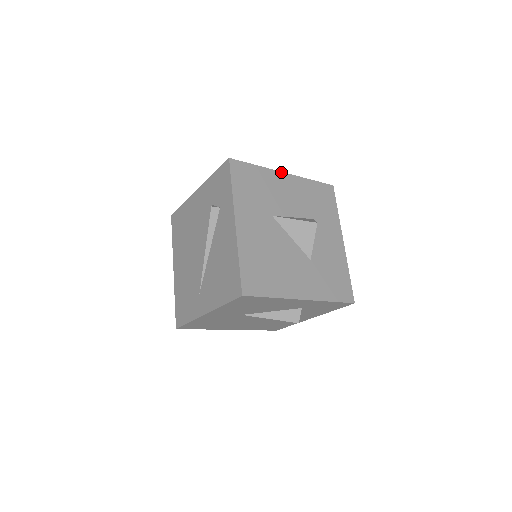
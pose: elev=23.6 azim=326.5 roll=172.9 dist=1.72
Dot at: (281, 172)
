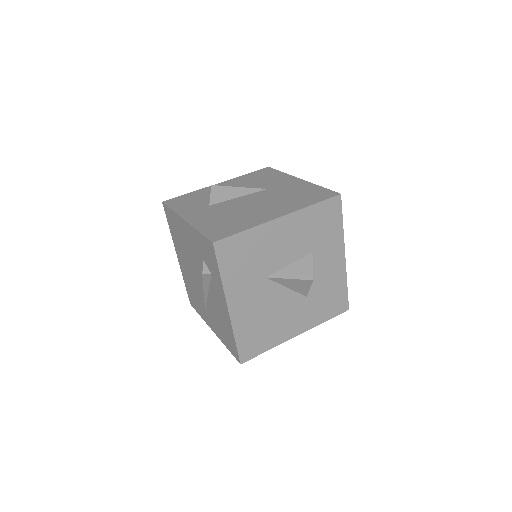
Dot at: (276, 219)
